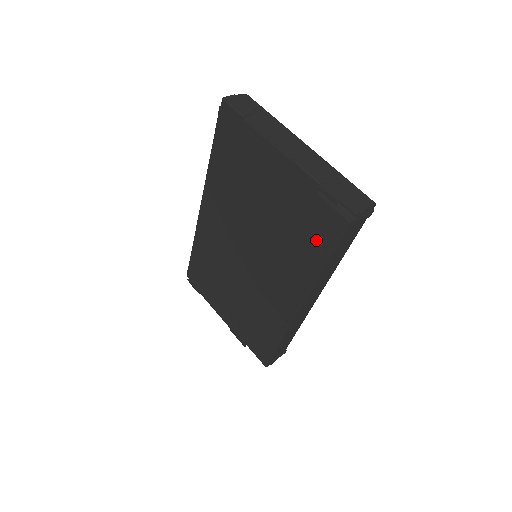
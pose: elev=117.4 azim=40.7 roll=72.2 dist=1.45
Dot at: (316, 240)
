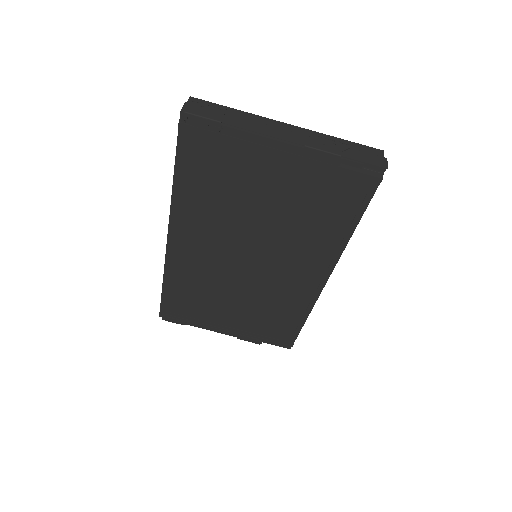
Dot at: (341, 210)
